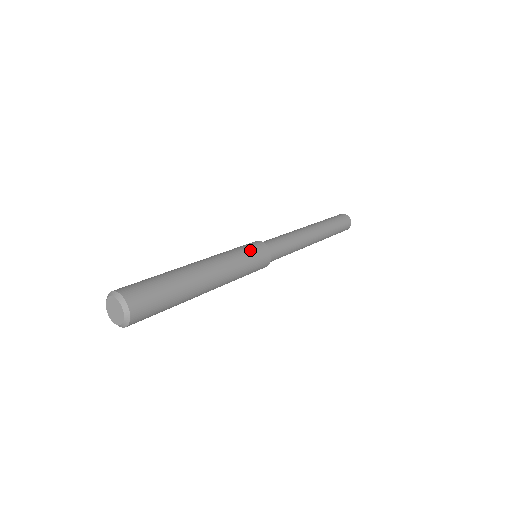
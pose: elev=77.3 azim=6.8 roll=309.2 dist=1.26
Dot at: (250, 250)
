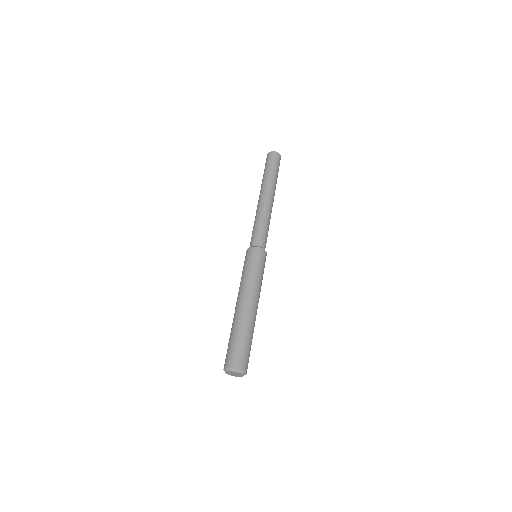
Dot at: (263, 266)
